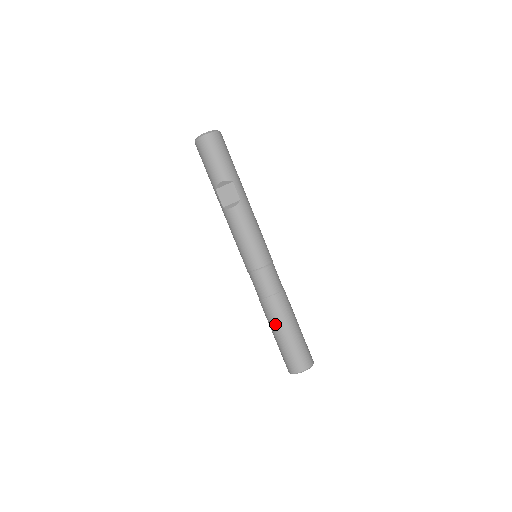
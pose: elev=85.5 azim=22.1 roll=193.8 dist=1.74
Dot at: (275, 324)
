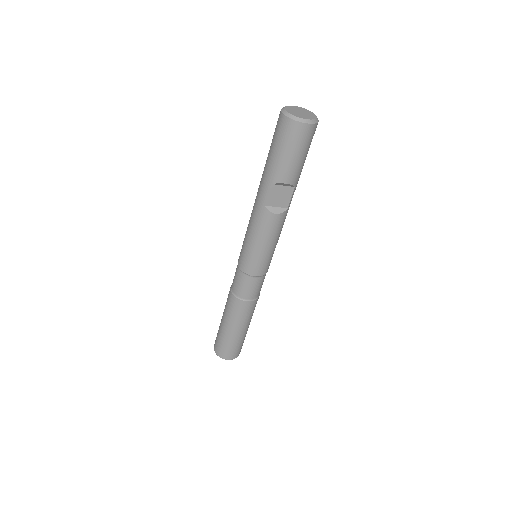
Dot at: (236, 322)
